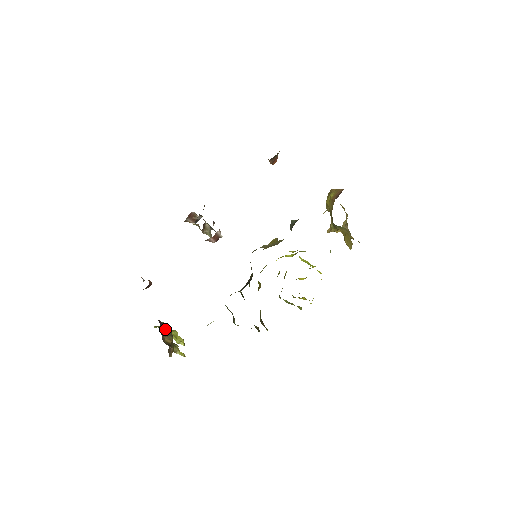
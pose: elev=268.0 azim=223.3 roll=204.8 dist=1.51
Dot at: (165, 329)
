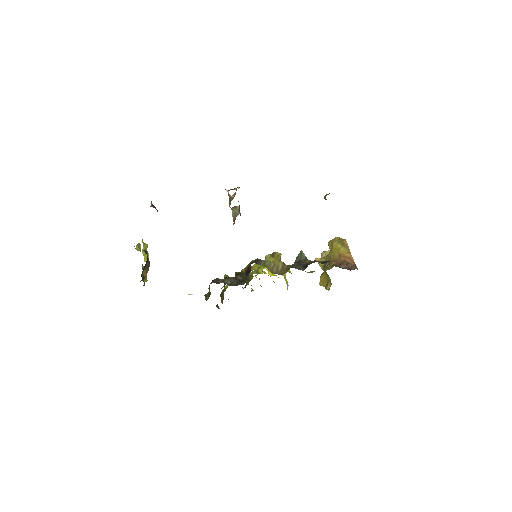
Dot at: (147, 262)
